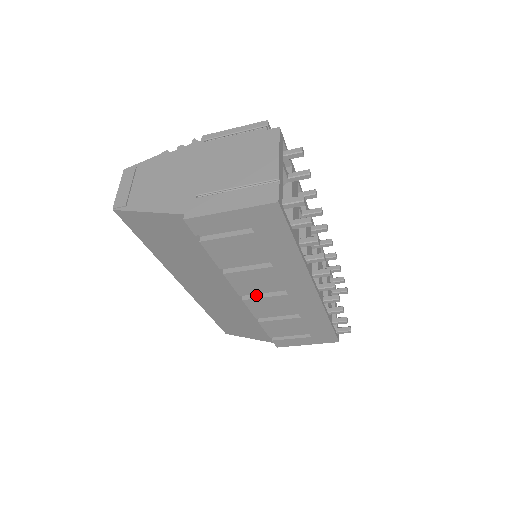
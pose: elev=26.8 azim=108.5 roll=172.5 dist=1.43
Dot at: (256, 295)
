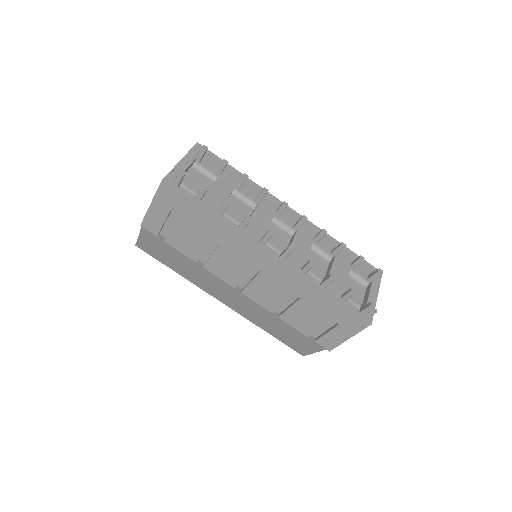
Dot at: (247, 284)
